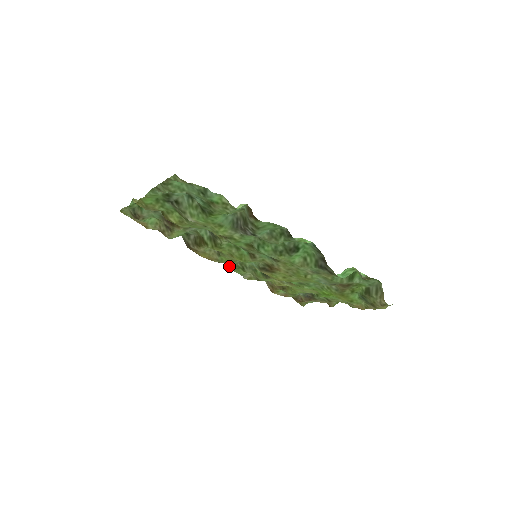
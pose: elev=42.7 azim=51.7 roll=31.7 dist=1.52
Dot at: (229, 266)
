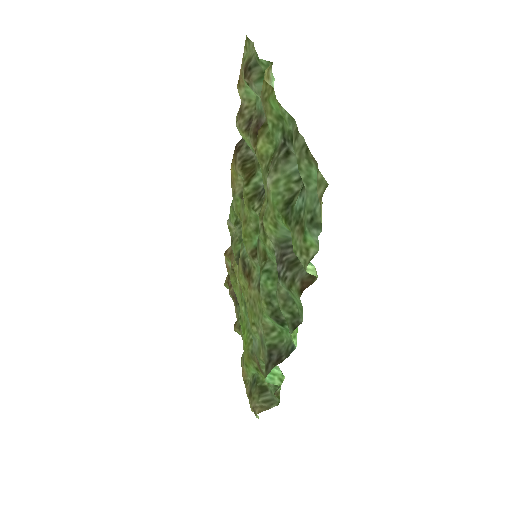
Dot at: occluded
